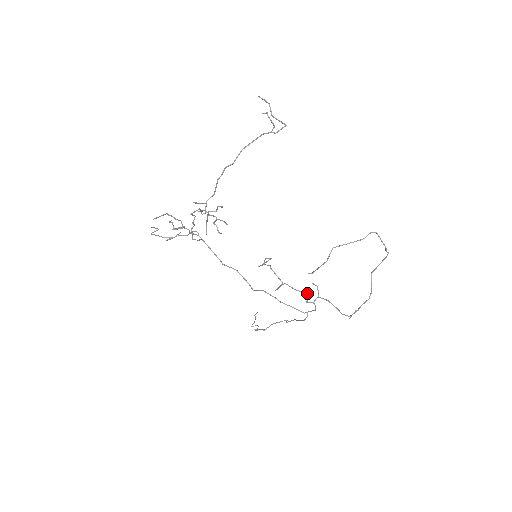
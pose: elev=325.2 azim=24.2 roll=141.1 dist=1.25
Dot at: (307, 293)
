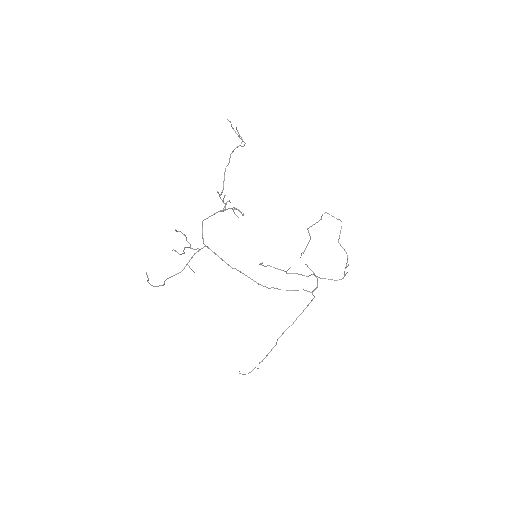
Dot at: occluded
